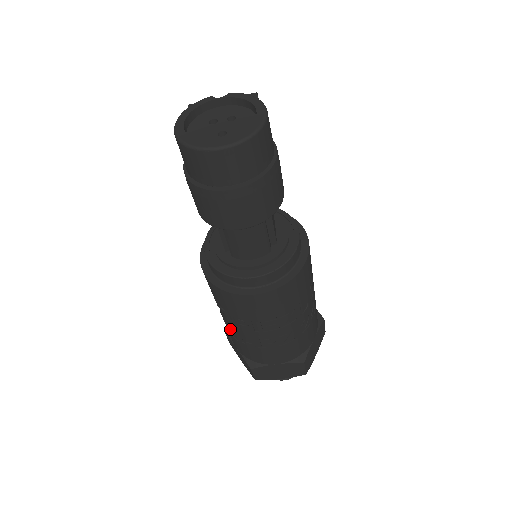
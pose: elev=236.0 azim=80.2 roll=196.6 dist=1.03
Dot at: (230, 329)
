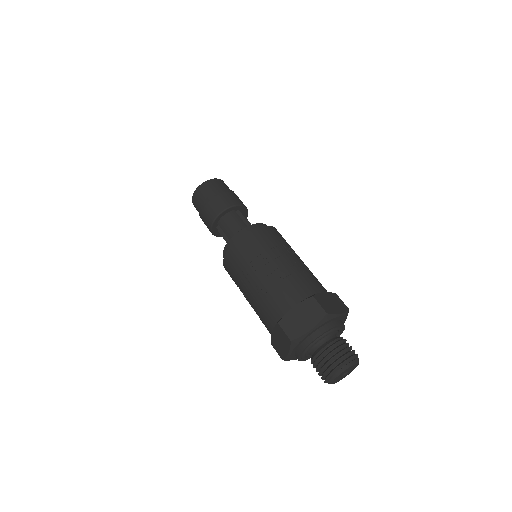
Dot at: (255, 303)
